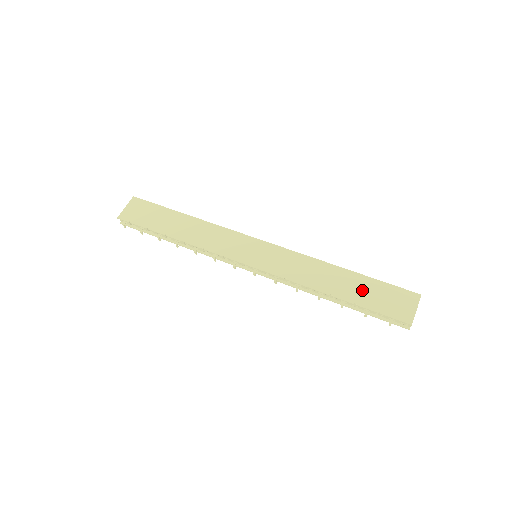
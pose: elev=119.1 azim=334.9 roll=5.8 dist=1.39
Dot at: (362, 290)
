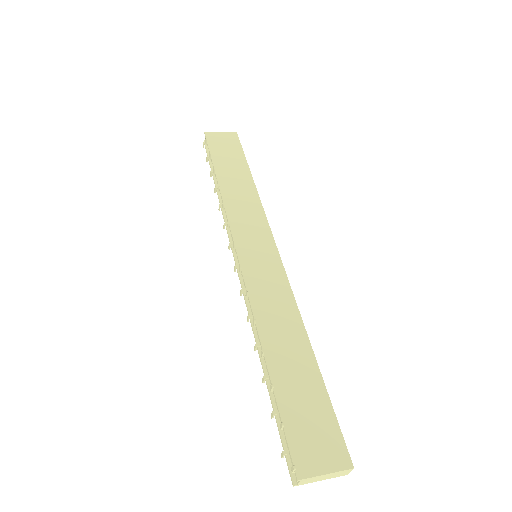
Dot at: (299, 385)
